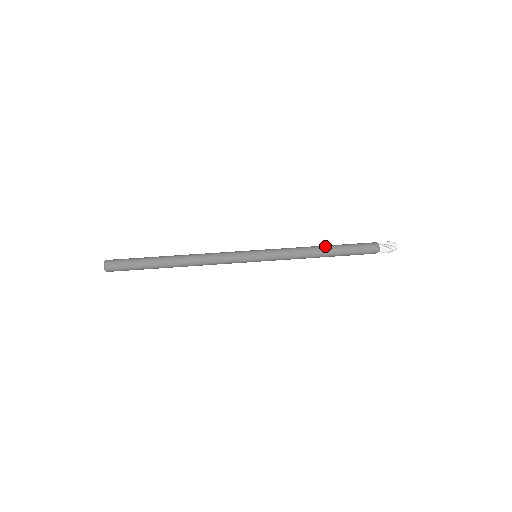
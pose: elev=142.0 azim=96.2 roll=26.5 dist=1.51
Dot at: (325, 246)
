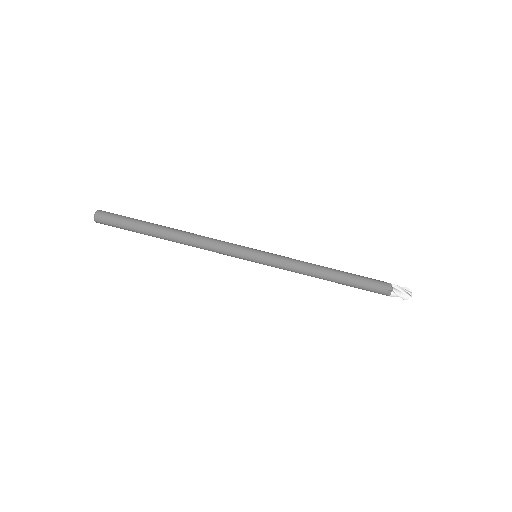
Dot at: (333, 274)
